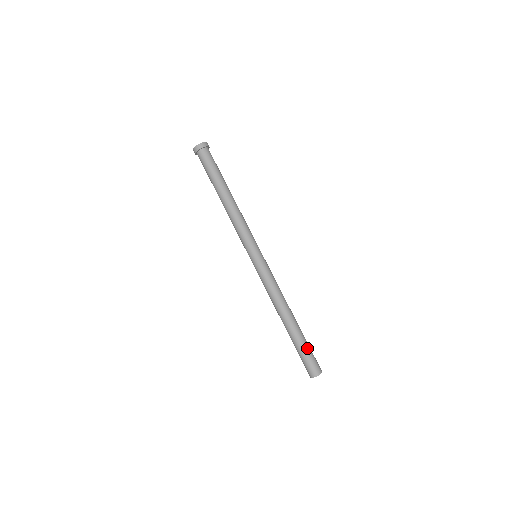
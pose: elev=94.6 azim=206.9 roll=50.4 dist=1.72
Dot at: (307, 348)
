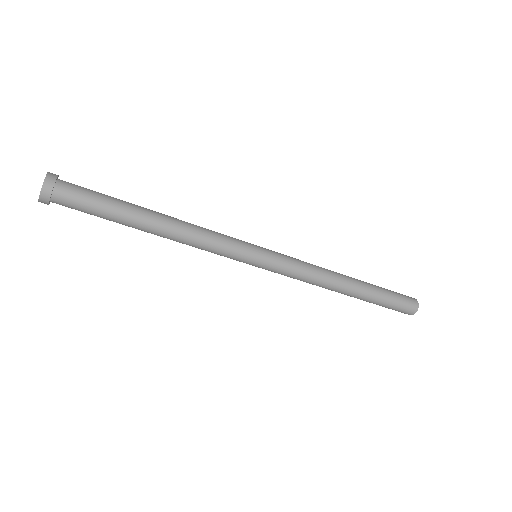
Dot at: (386, 303)
